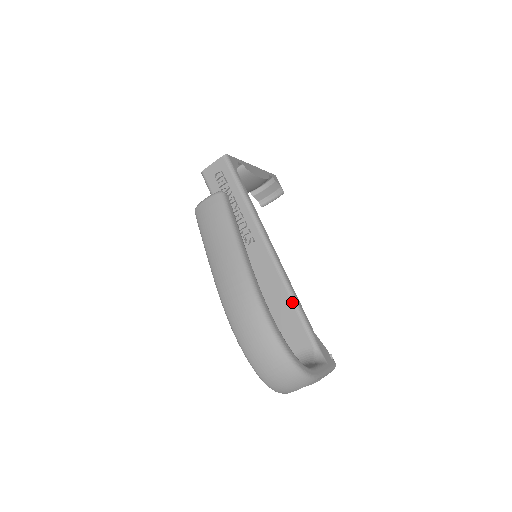
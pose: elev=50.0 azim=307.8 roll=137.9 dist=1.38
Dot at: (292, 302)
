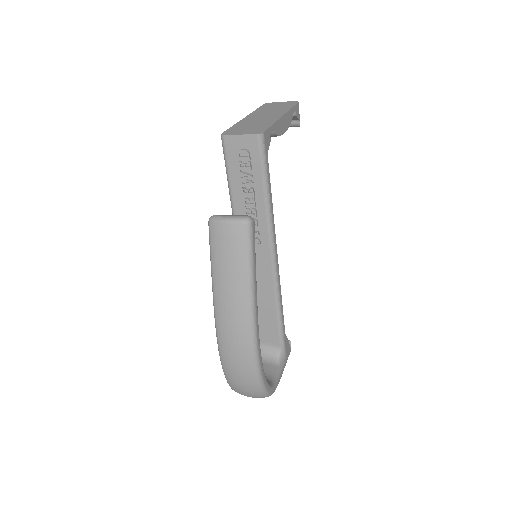
Dot at: (276, 310)
